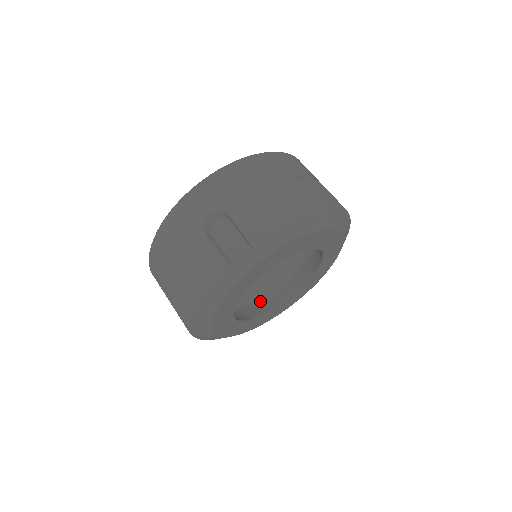
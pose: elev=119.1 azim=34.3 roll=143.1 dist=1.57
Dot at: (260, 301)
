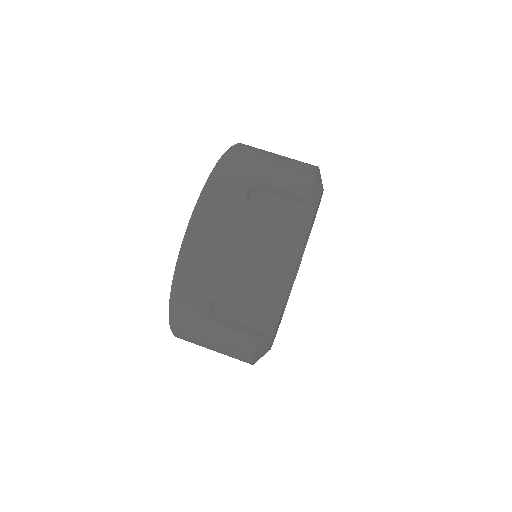
Dot at: occluded
